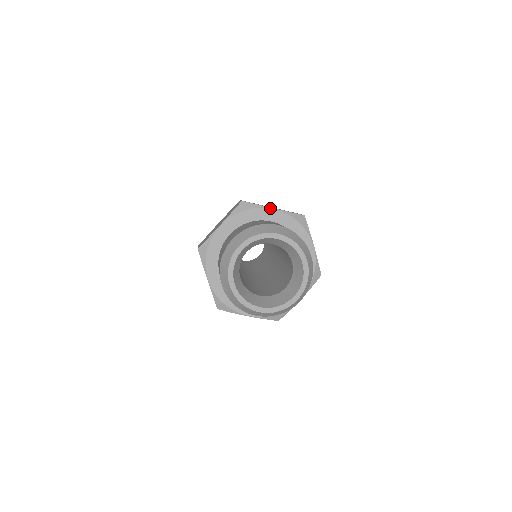
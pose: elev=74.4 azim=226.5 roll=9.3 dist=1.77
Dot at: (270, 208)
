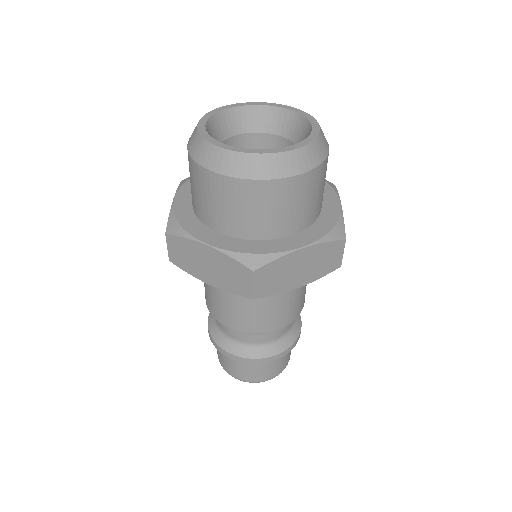
Dot at: occluded
